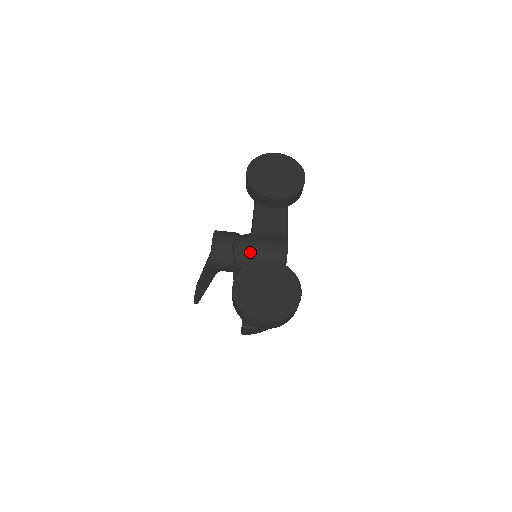
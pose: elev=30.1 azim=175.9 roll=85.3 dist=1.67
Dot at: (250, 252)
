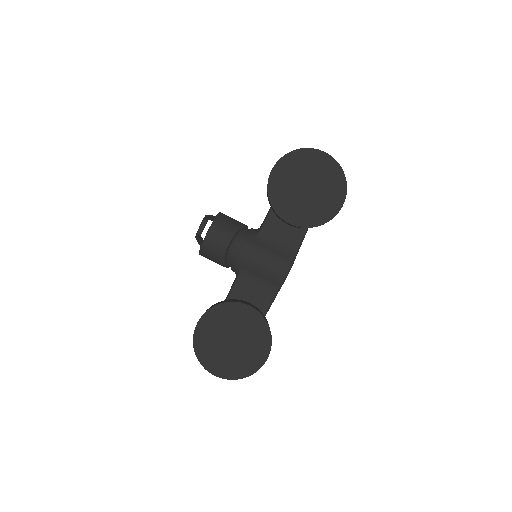
Dot at: (244, 263)
